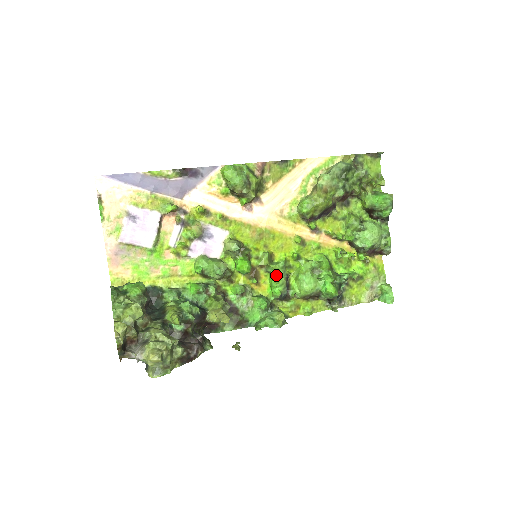
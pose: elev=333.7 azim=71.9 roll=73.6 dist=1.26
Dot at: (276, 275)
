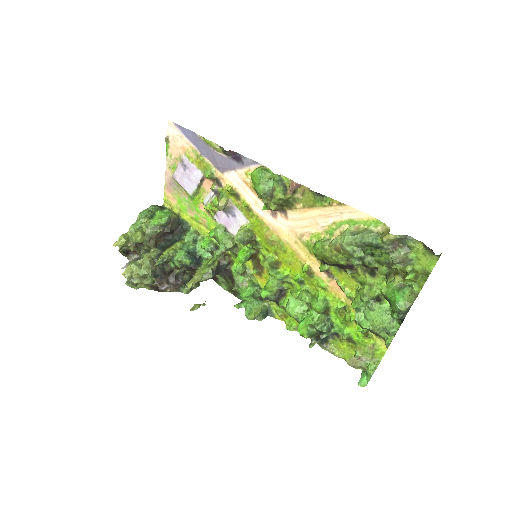
Dot at: (270, 281)
